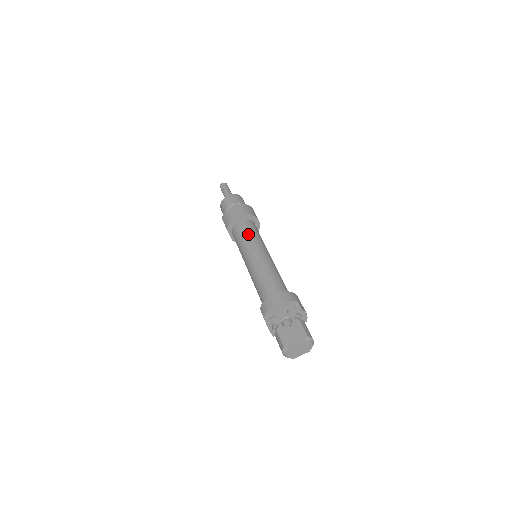
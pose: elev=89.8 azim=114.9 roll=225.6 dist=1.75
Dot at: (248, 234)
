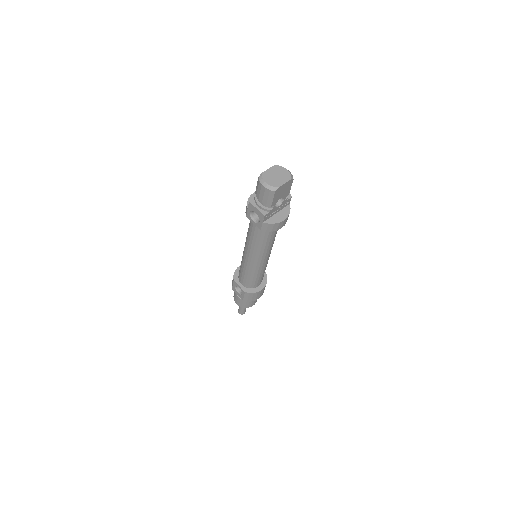
Dot at: occluded
